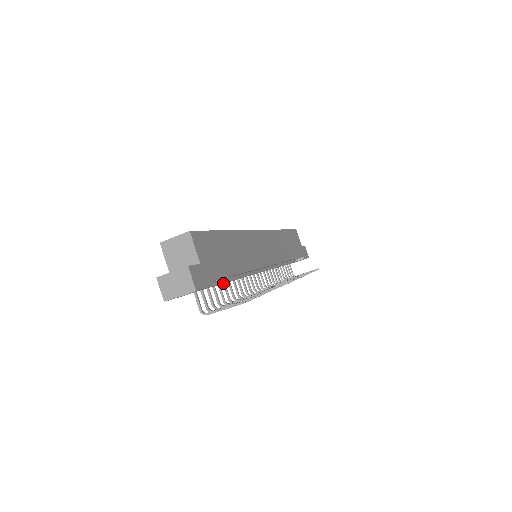
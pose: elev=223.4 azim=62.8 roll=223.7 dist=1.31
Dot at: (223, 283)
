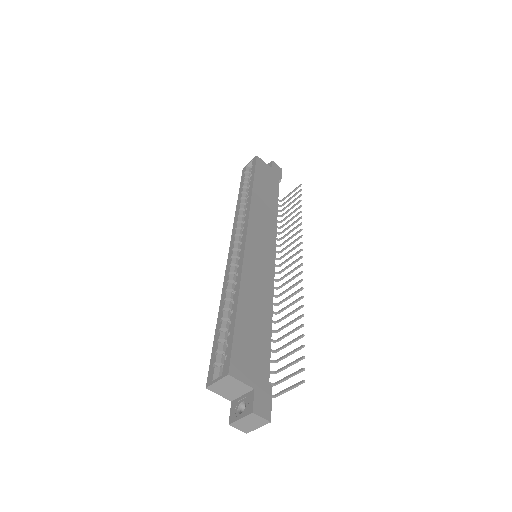
Dot at: occluded
